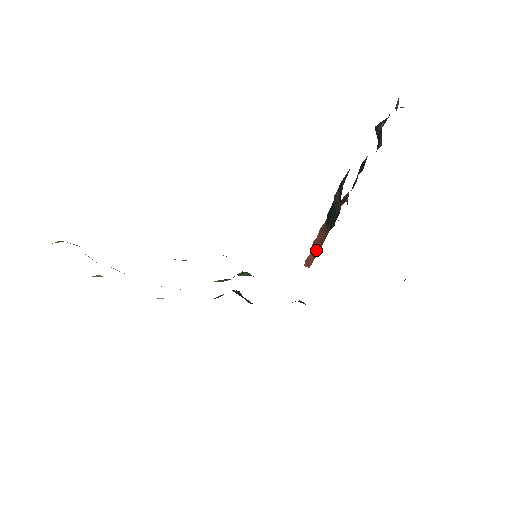
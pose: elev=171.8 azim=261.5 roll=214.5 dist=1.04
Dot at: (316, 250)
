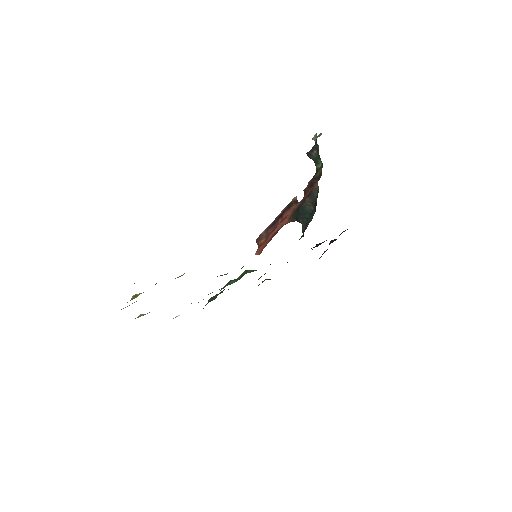
Dot at: (269, 241)
